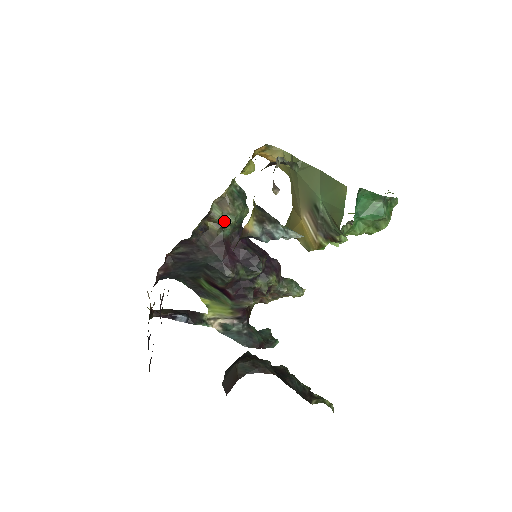
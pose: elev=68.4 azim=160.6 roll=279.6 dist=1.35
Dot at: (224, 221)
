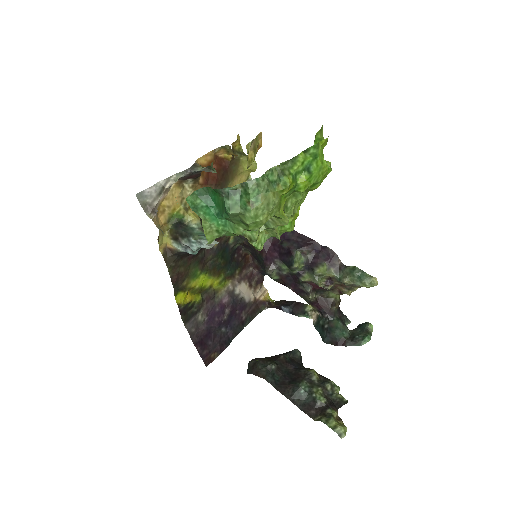
Dot at: occluded
